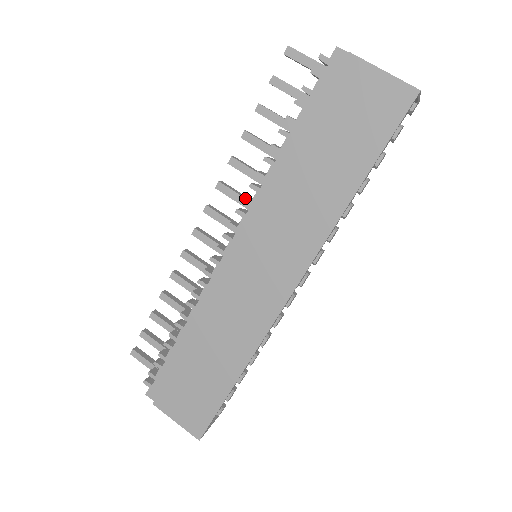
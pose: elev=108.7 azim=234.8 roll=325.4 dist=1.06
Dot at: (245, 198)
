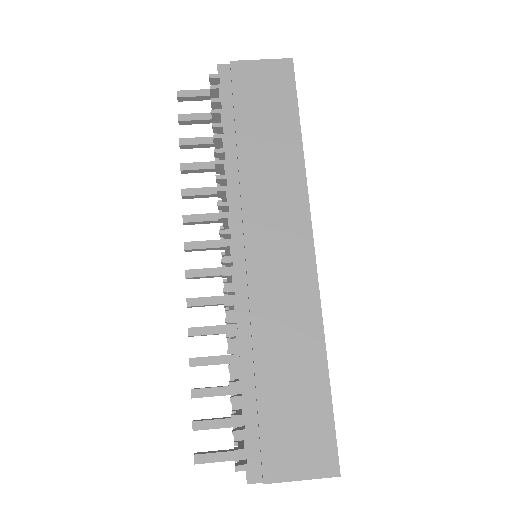
Dot at: (219, 202)
